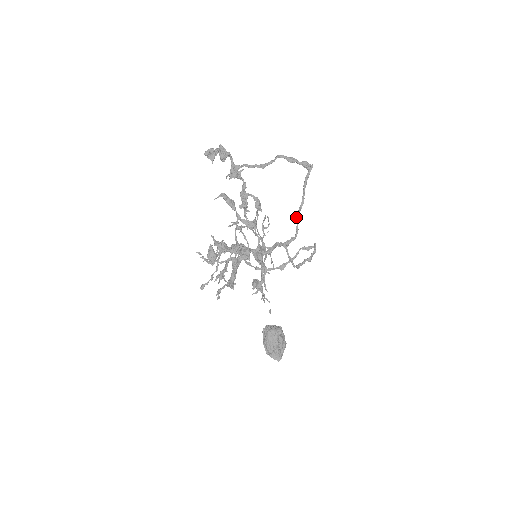
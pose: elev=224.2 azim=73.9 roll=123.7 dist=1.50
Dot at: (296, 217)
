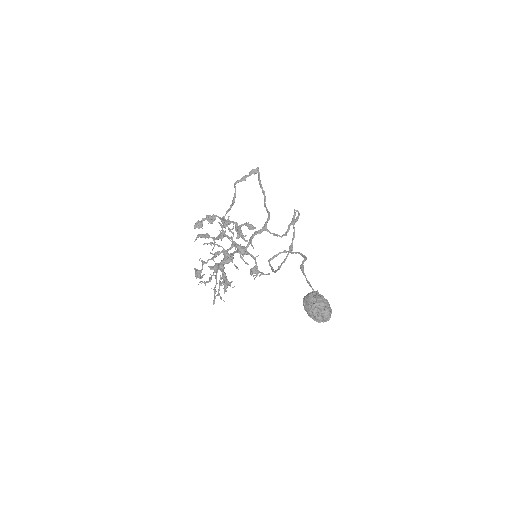
Dot at: (264, 206)
